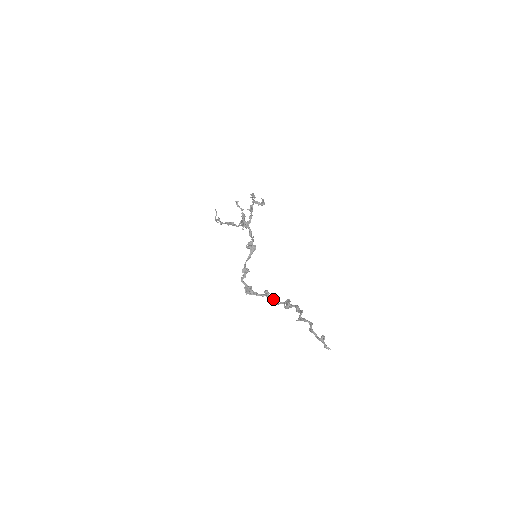
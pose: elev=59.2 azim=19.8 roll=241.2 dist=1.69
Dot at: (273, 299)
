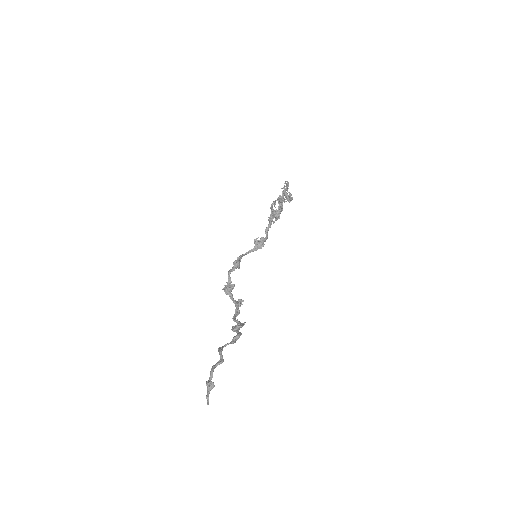
Dot at: (236, 312)
